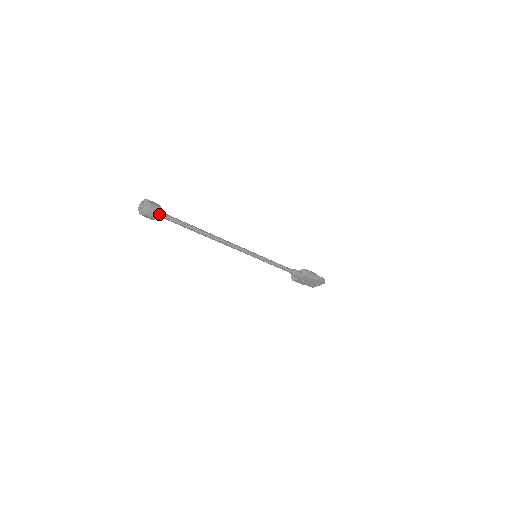
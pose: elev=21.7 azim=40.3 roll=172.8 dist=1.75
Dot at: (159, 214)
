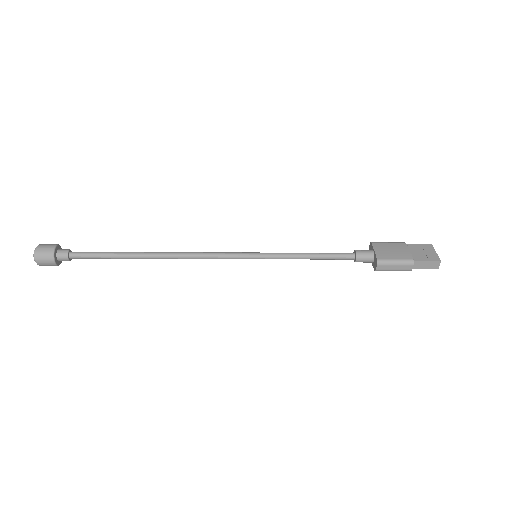
Dot at: (57, 265)
